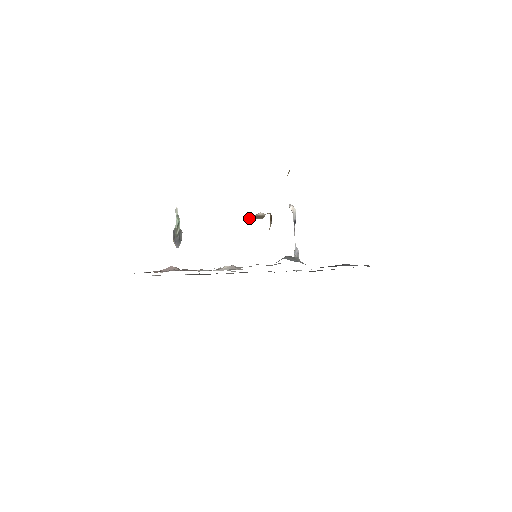
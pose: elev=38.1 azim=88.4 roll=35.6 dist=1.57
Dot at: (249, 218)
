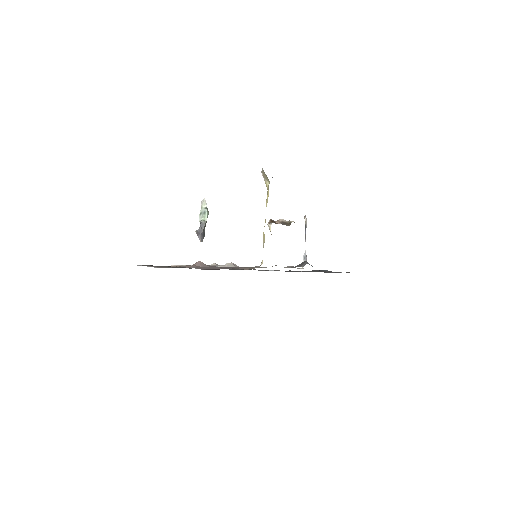
Dot at: (275, 222)
